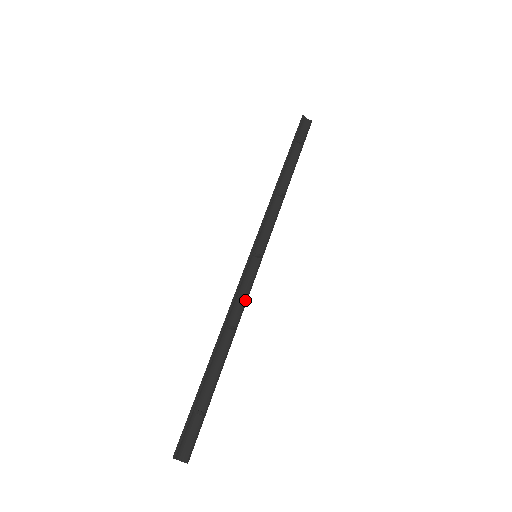
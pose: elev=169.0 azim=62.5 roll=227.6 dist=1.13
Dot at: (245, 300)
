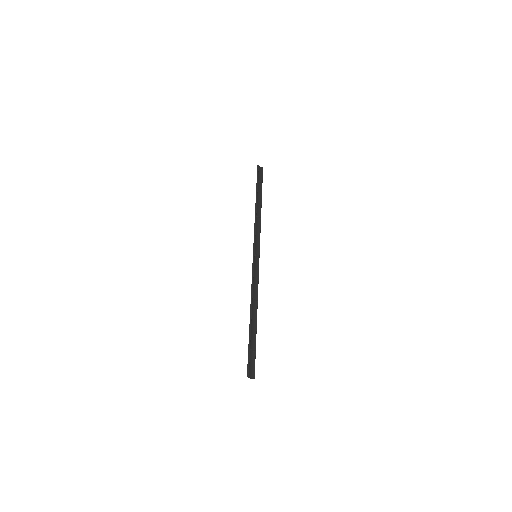
Dot at: (258, 283)
